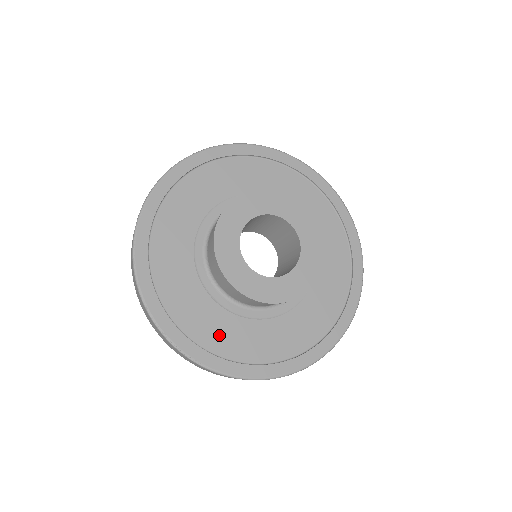
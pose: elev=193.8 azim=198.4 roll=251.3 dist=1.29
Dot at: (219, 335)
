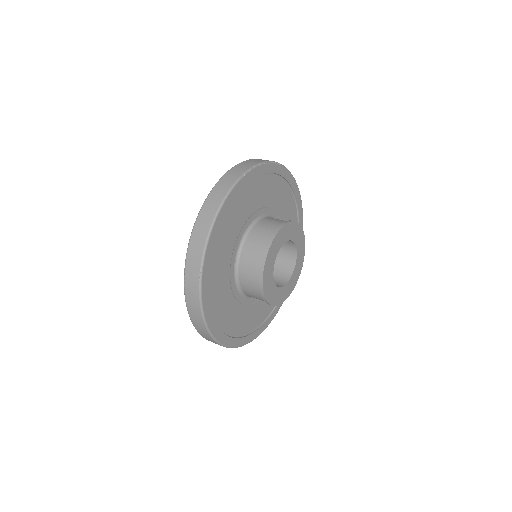
Dot at: occluded
